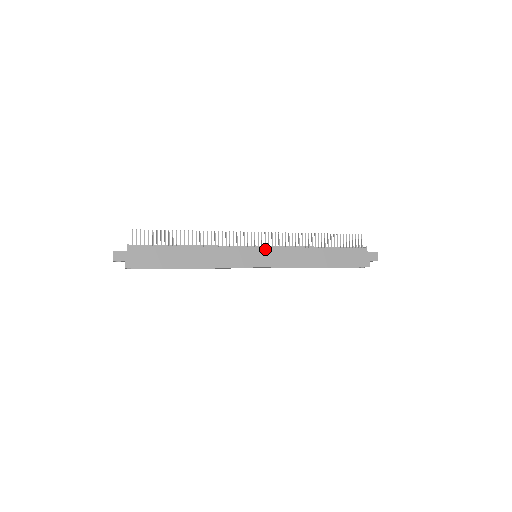
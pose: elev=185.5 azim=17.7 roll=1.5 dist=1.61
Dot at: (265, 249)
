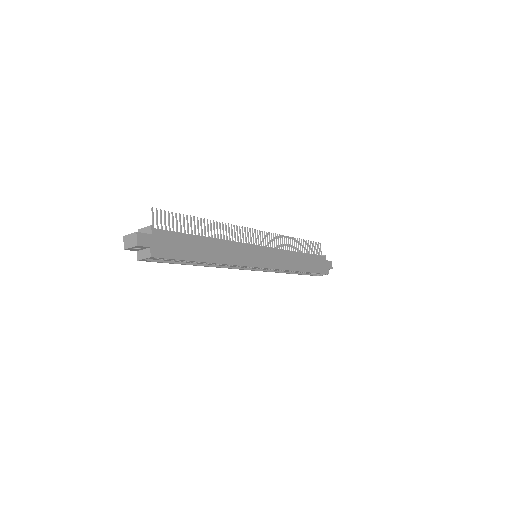
Dot at: (266, 248)
